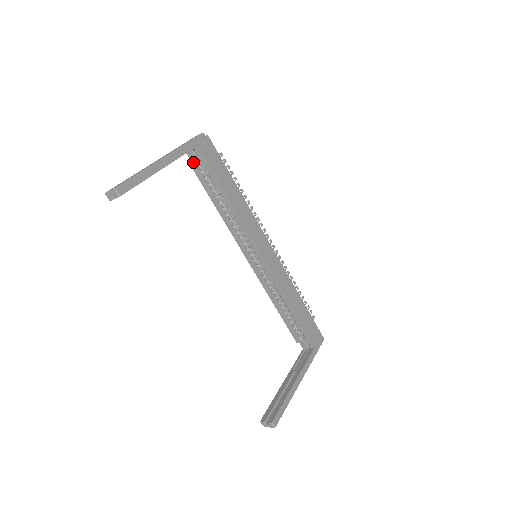
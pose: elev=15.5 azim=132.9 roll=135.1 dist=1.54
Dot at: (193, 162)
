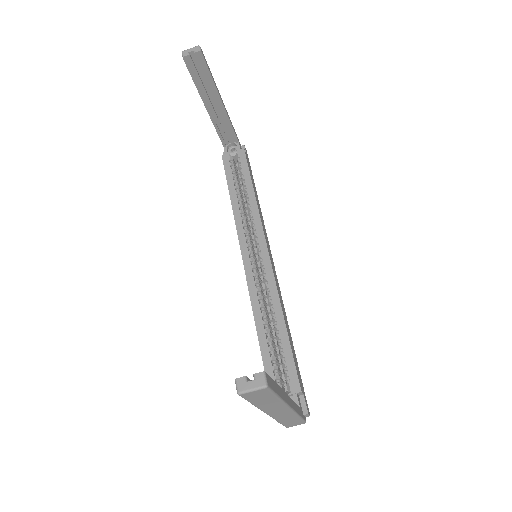
Dot at: (227, 155)
